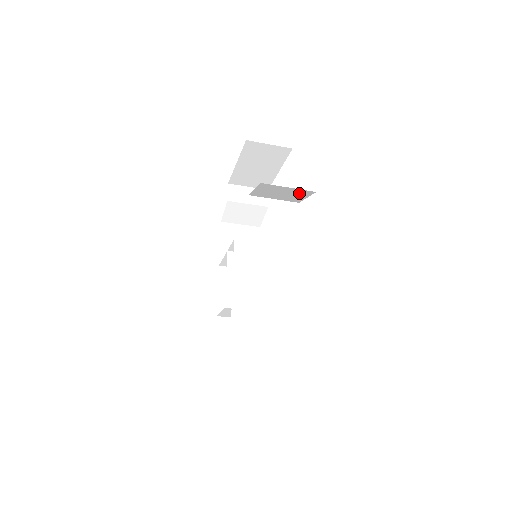
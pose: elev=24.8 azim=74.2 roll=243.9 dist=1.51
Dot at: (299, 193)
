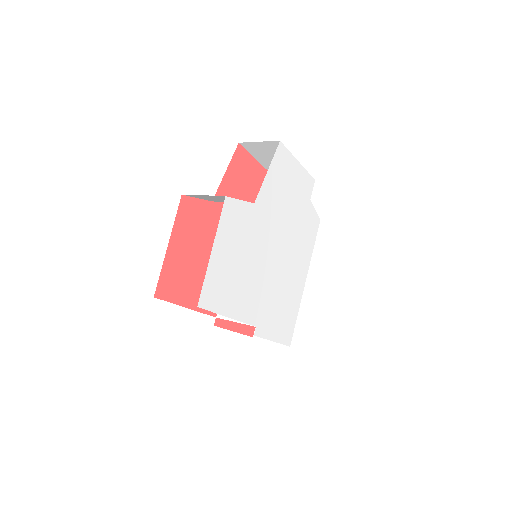
Dot at: (224, 197)
